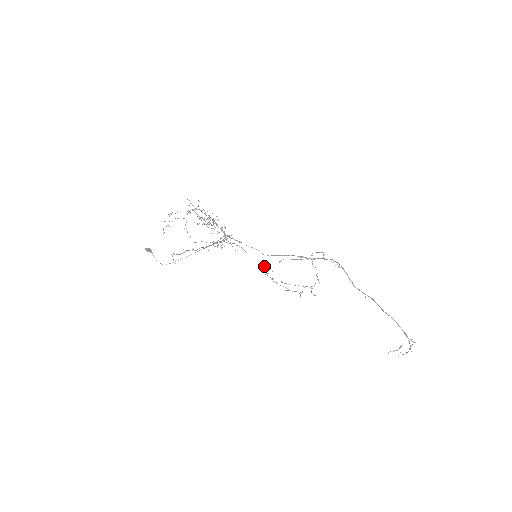
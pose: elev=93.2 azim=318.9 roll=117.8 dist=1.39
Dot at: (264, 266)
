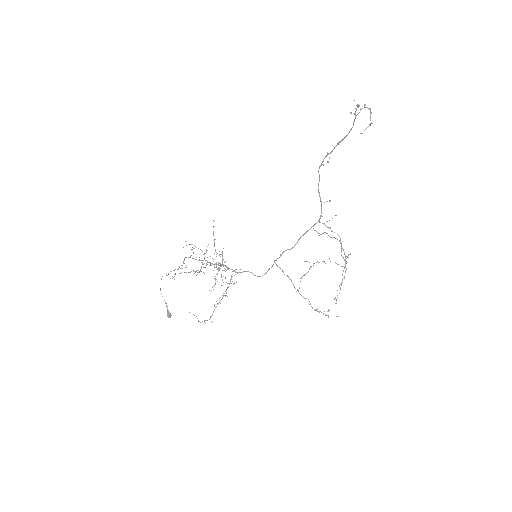
Dot at: occluded
